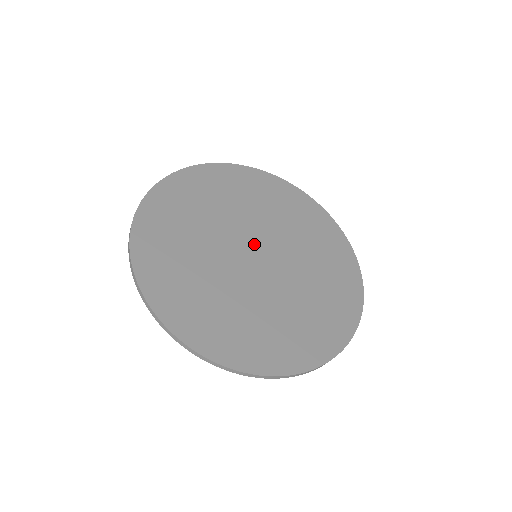
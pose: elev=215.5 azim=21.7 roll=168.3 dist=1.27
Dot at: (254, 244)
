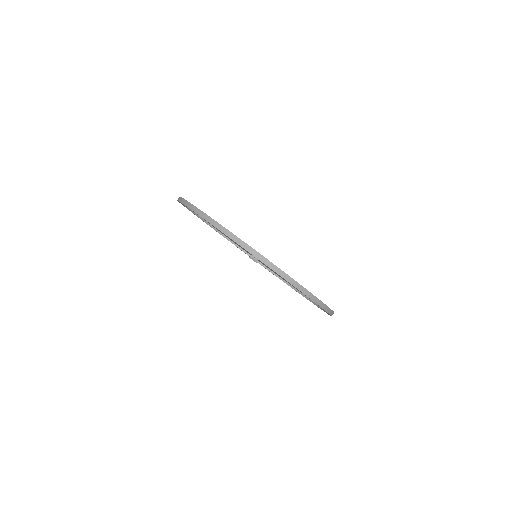
Dot at: occluded
